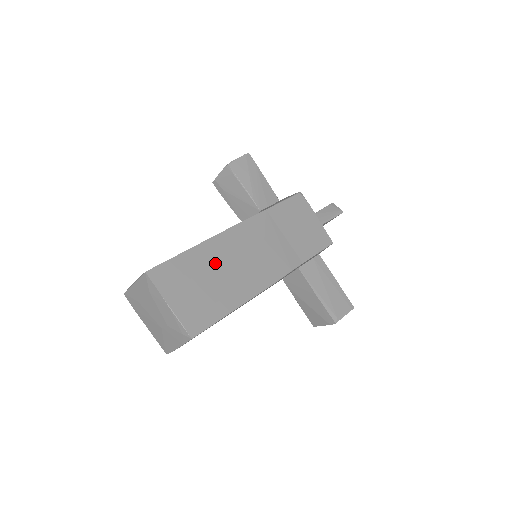
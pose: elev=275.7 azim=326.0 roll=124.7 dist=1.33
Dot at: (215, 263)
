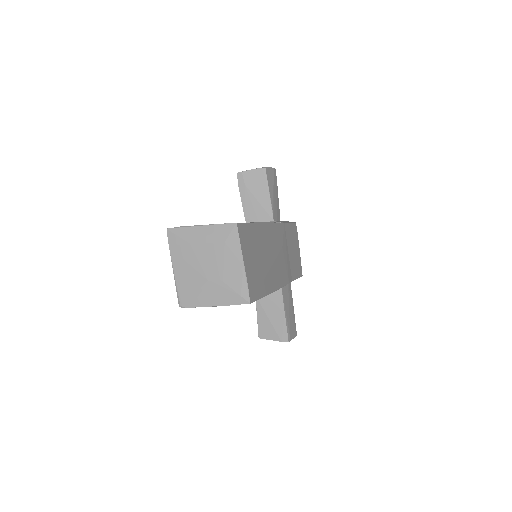
Dot at: (264, 246)
